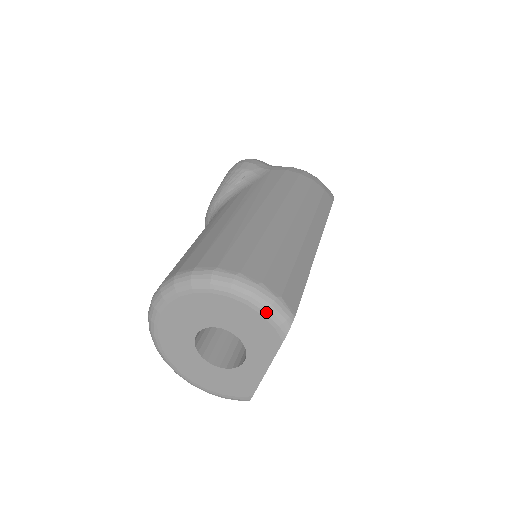
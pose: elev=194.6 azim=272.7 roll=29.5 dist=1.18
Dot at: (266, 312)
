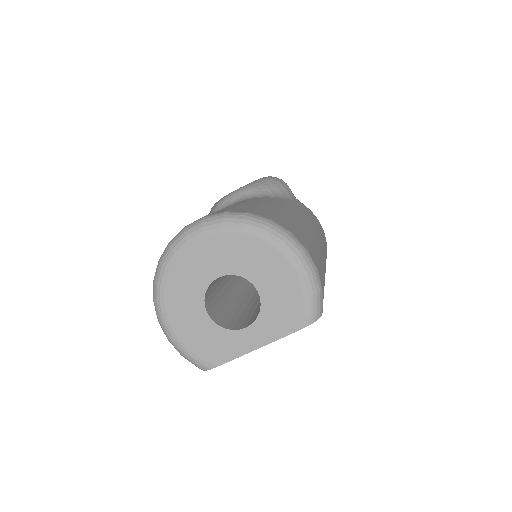
Dot at: (309, 295)
